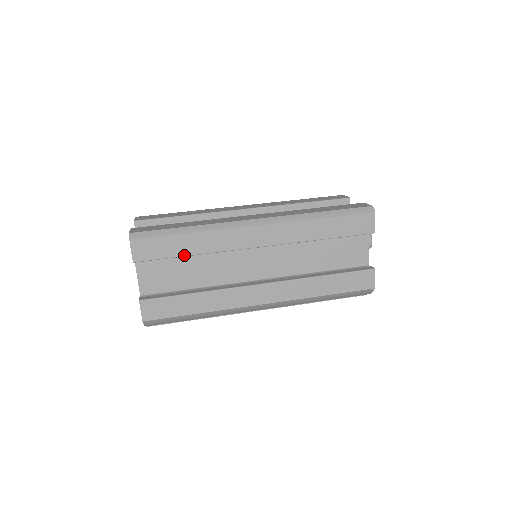
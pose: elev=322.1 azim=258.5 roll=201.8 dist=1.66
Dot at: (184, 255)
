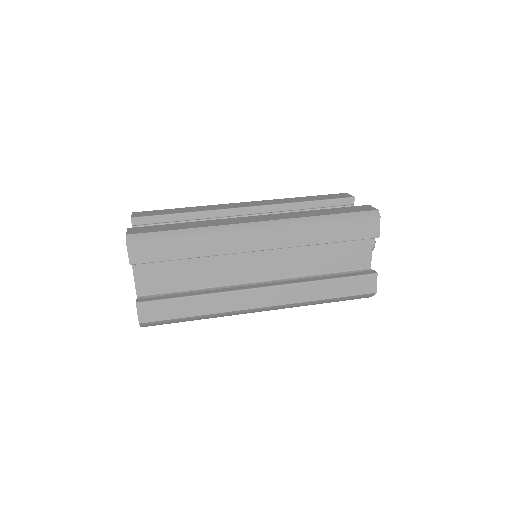
Dot at: (182, 258)
